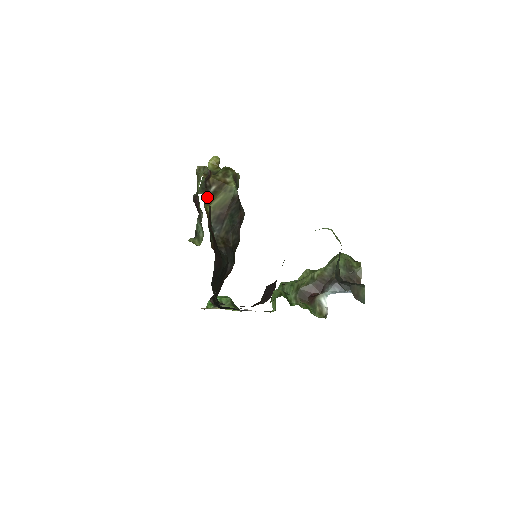
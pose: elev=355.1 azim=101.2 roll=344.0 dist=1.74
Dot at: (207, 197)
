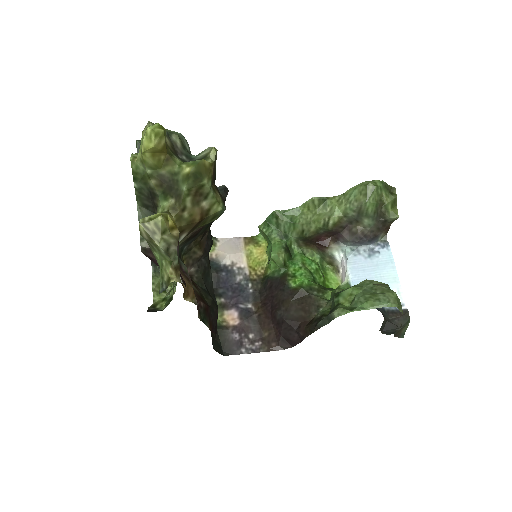
Dot at: (188, 290)
